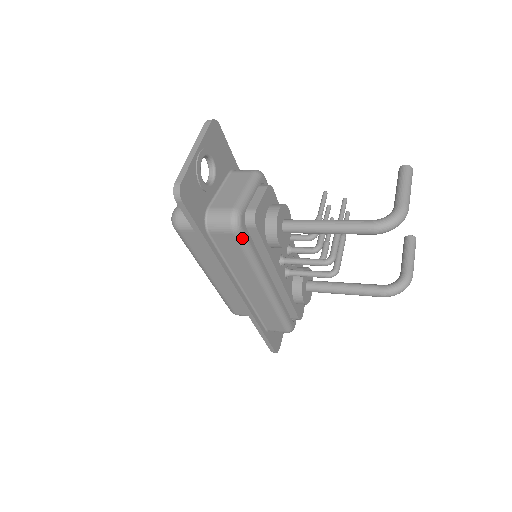
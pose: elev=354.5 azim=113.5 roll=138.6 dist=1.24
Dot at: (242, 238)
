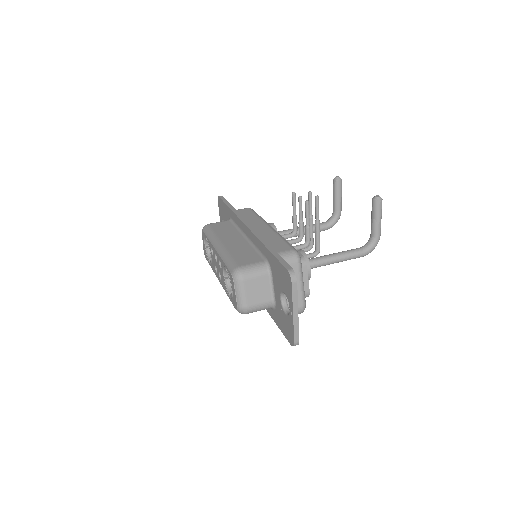
Dot at: occluded
